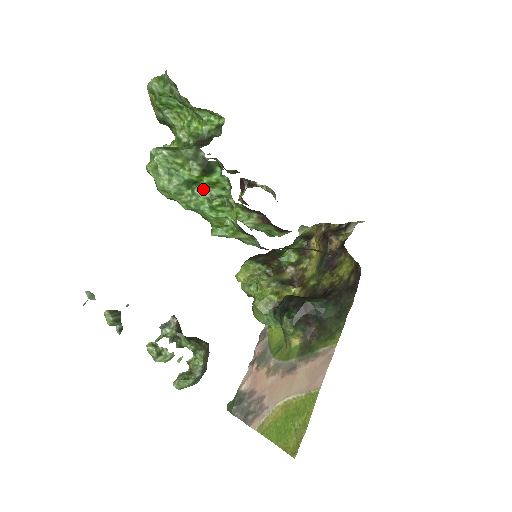
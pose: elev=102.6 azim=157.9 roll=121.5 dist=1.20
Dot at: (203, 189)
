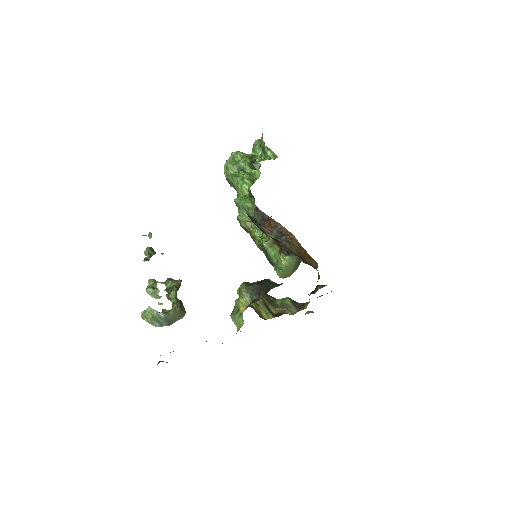
Dot at: (245, 173)
